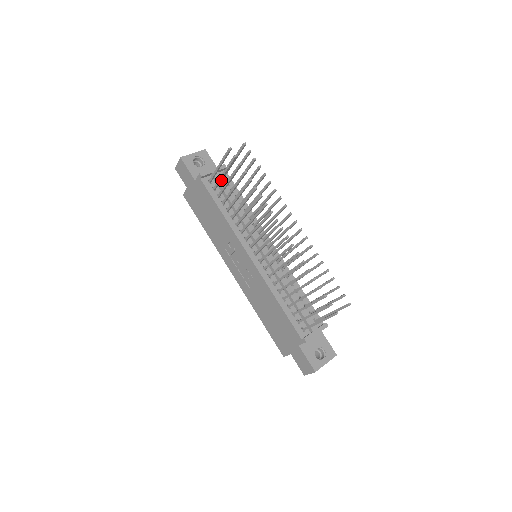
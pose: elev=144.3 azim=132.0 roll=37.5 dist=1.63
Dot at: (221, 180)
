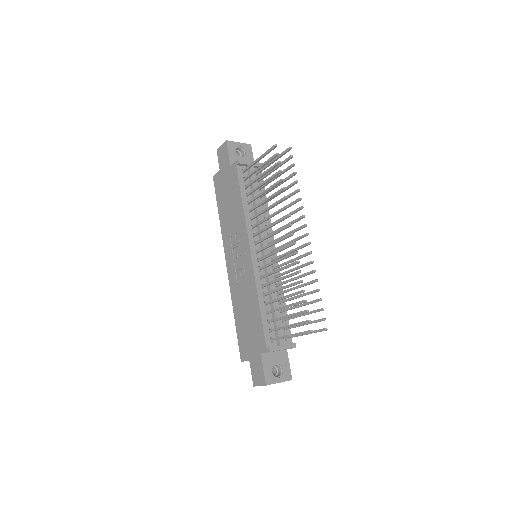
Dot at: (254, 175)
